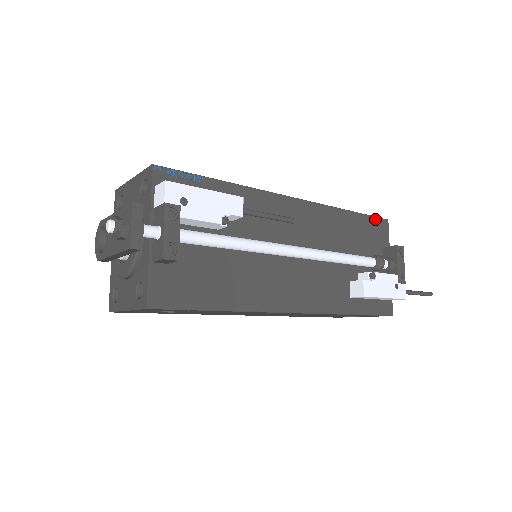
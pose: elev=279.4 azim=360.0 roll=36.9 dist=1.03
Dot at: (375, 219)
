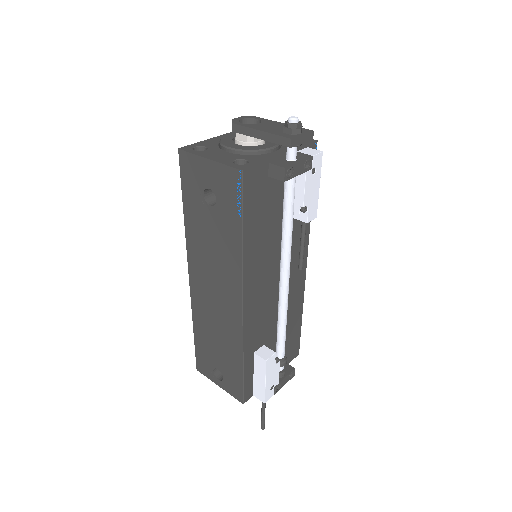
Dot at: (299, 342)
